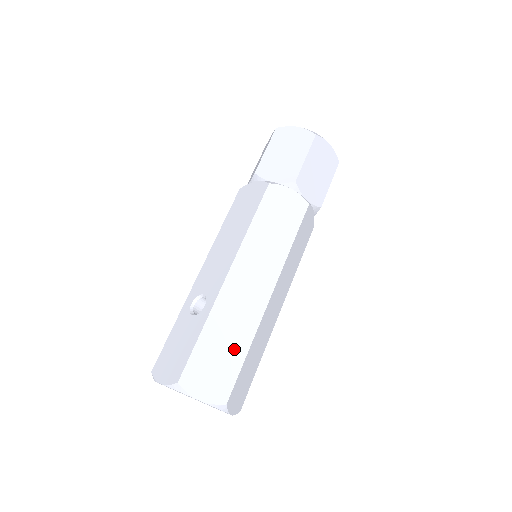
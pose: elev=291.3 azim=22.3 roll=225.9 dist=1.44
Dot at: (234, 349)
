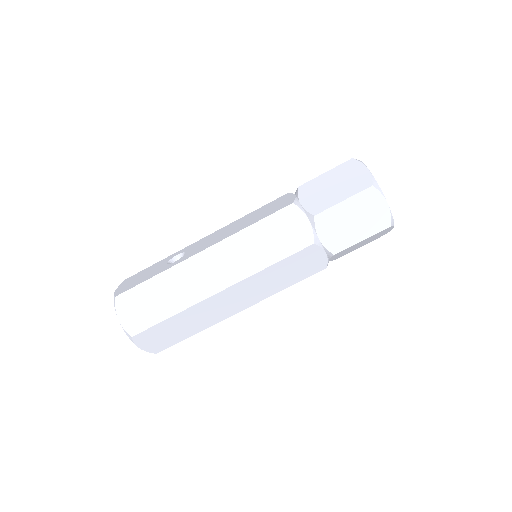
Dot at: (164, 306)
